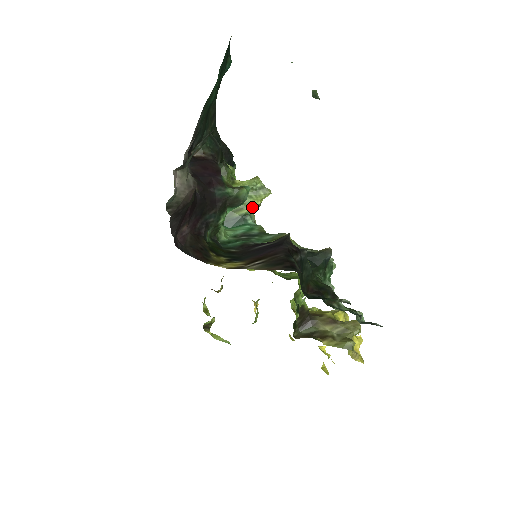
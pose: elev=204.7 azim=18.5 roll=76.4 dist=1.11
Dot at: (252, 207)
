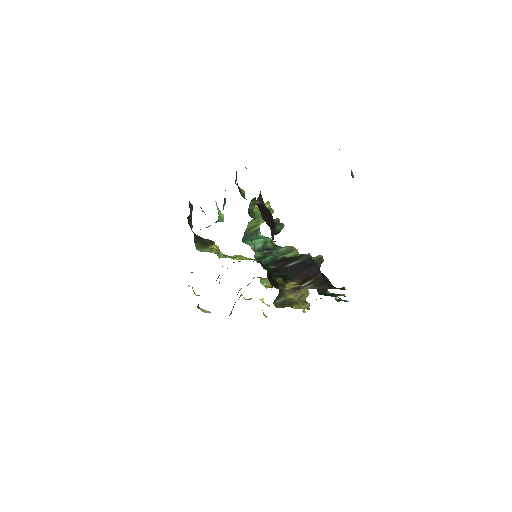
Dot at: (261, 223)
